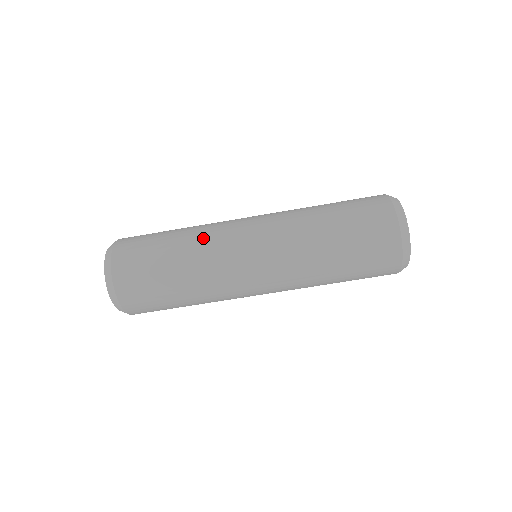
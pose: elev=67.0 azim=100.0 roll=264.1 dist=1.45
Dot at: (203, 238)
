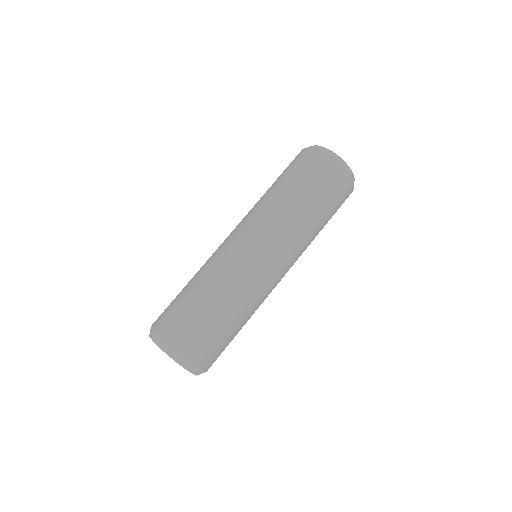
Dot at: (206, 263)
